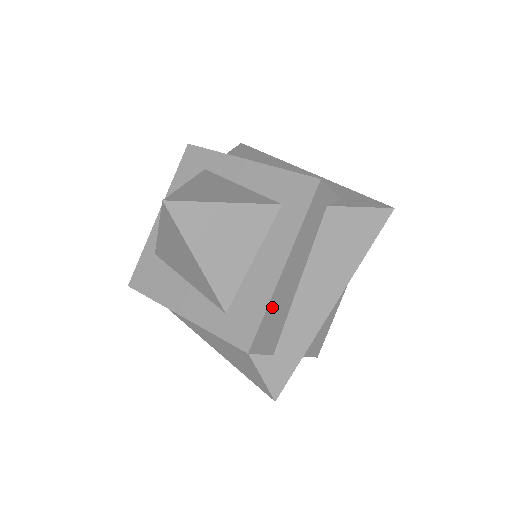
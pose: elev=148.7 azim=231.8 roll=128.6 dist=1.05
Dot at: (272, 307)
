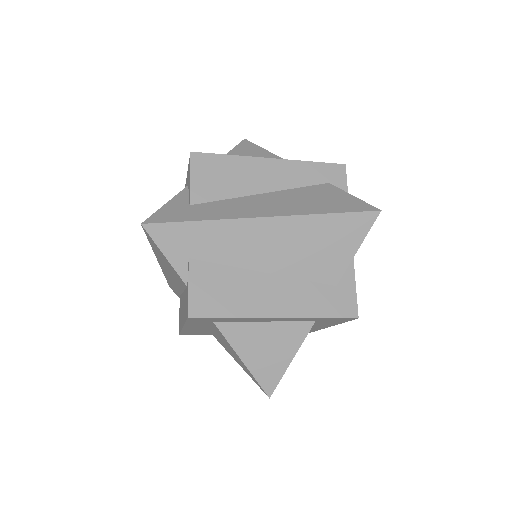
Dot at: occluded
